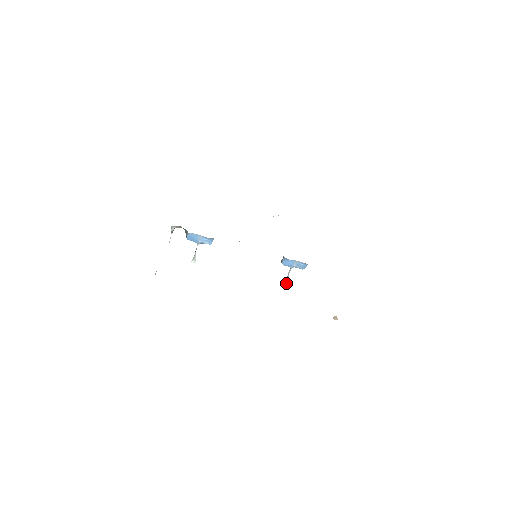
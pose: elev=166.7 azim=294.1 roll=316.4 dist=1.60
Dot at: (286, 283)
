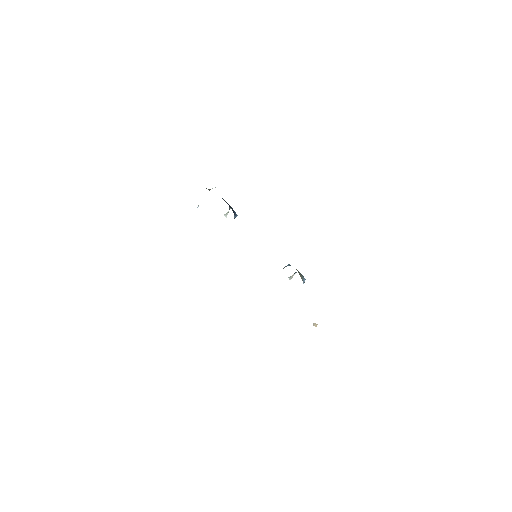
Dot at: (290, 277)
